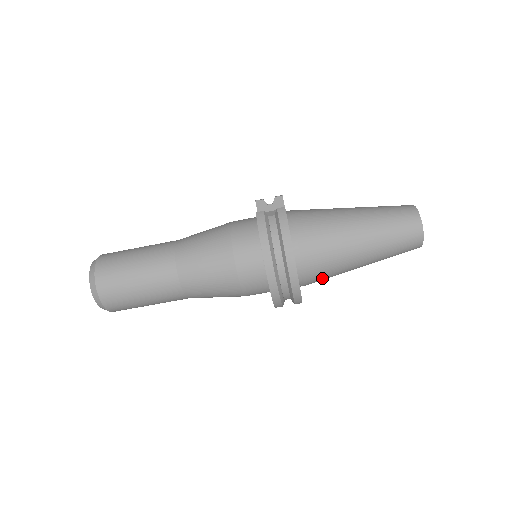
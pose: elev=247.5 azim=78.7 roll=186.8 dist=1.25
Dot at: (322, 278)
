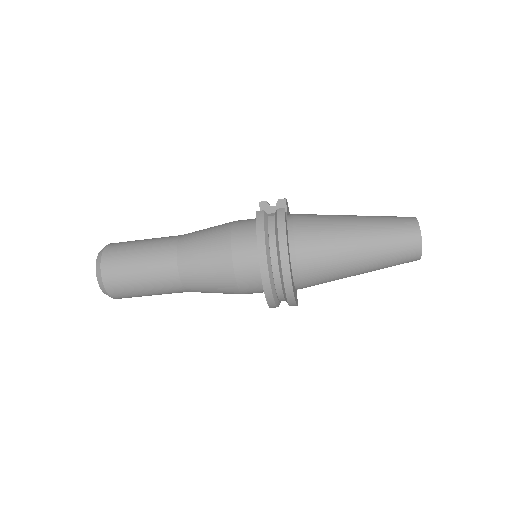
Dot at: (318, 282)
